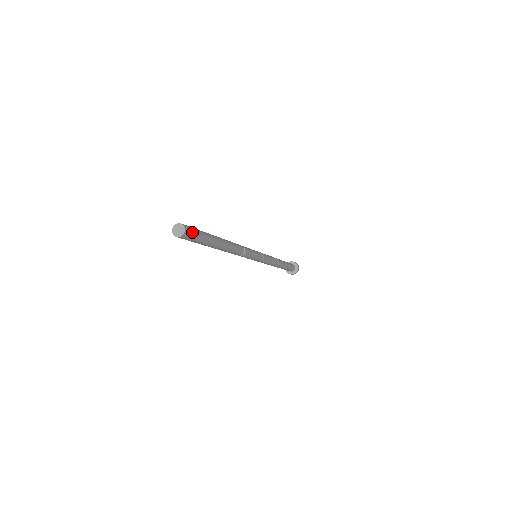
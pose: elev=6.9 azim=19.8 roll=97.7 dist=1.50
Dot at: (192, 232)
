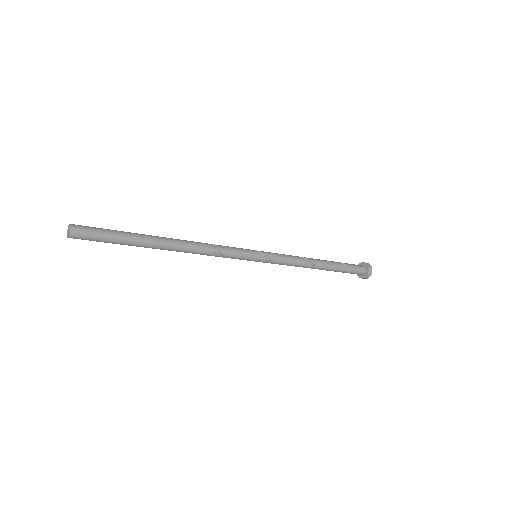
Dot at: (87, 231)
